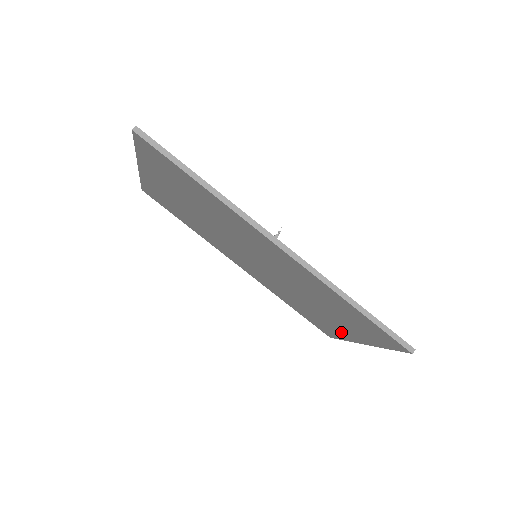
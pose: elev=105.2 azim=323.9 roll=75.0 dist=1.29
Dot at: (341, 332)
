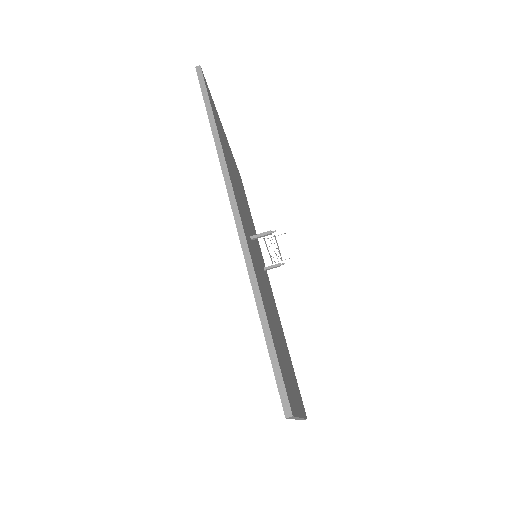
Dot at: occluded
